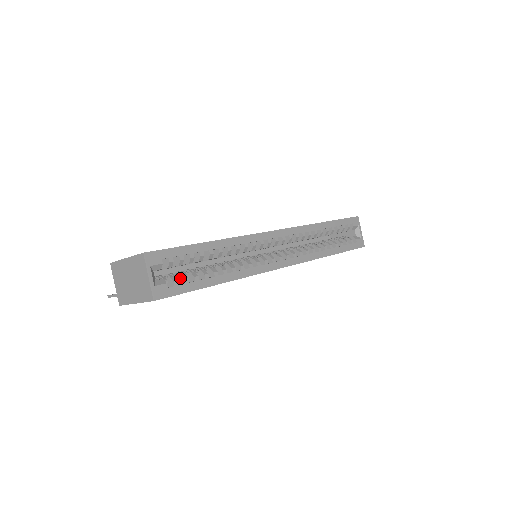
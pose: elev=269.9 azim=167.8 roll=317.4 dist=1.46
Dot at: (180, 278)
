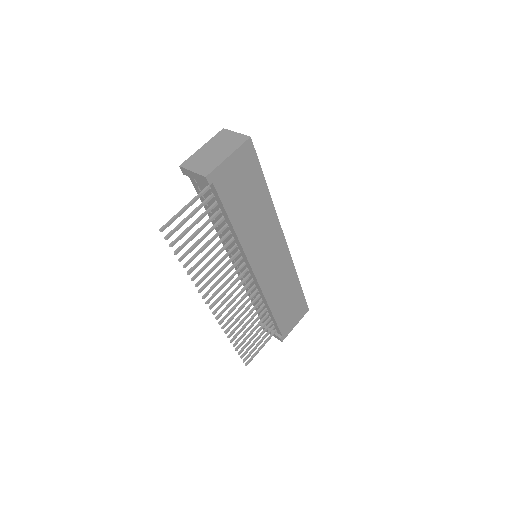
Dot at: occluded
